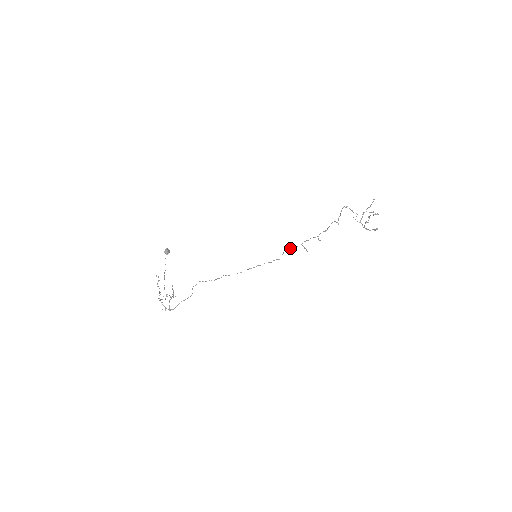
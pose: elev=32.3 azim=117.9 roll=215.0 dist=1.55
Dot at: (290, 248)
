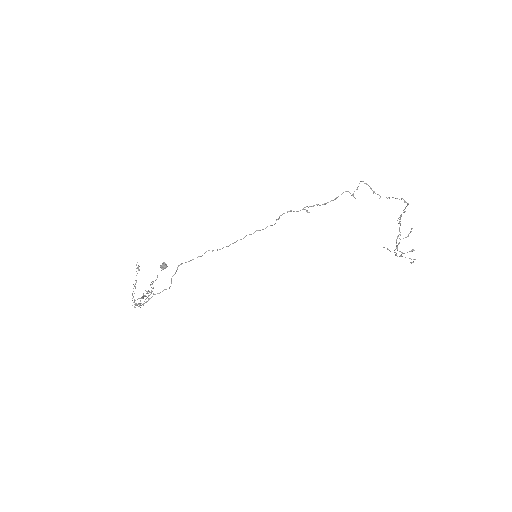
Dot at: (288, 211)
